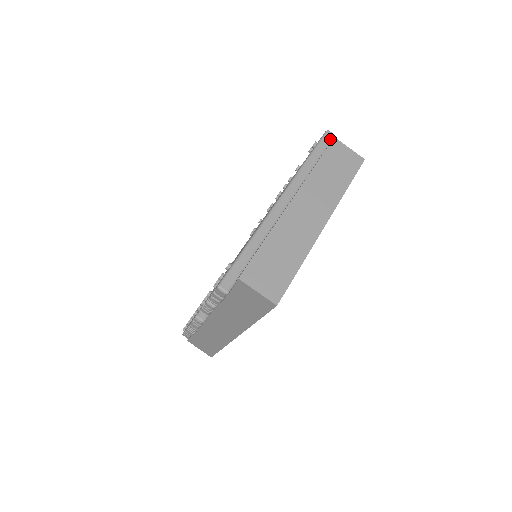
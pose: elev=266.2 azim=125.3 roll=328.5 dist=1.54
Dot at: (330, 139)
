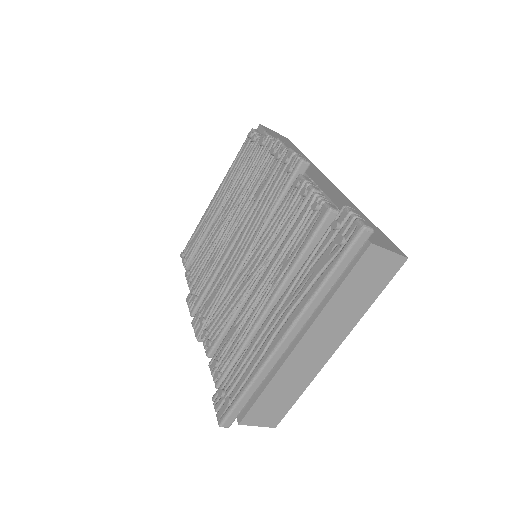
Dot at: (365, 241)
